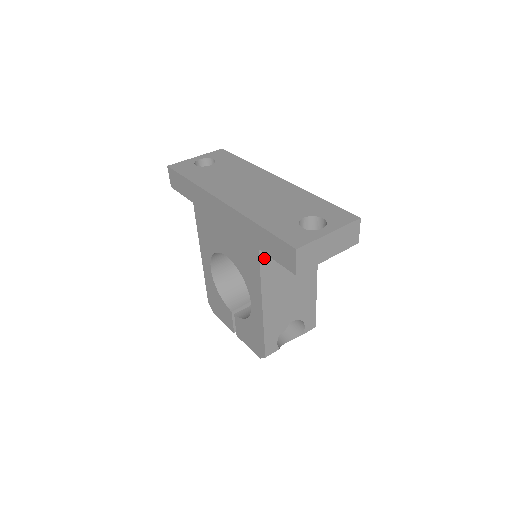
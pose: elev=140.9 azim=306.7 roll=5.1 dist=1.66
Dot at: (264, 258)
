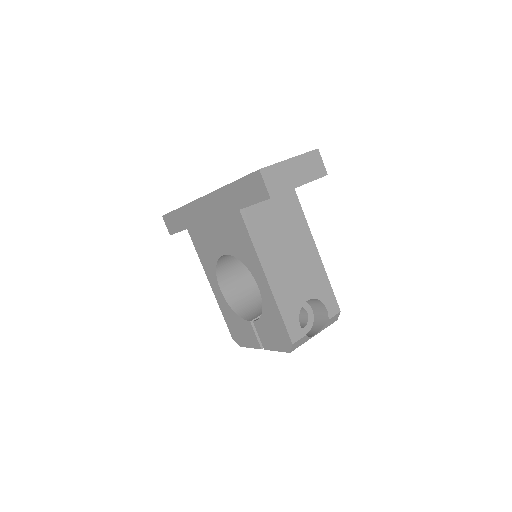
Dot at: (248, 220)
